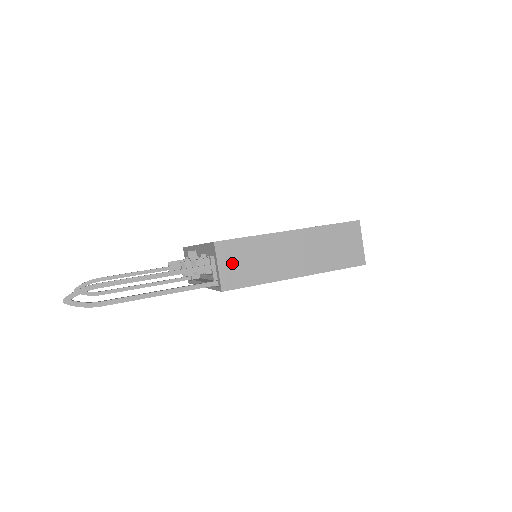
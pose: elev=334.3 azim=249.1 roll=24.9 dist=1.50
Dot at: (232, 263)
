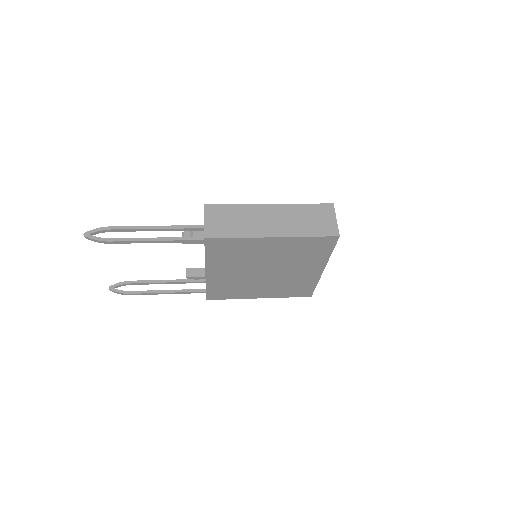
Dot at: (216, 220)
